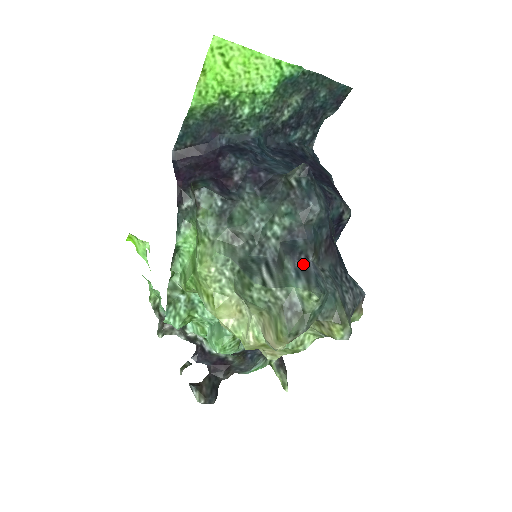
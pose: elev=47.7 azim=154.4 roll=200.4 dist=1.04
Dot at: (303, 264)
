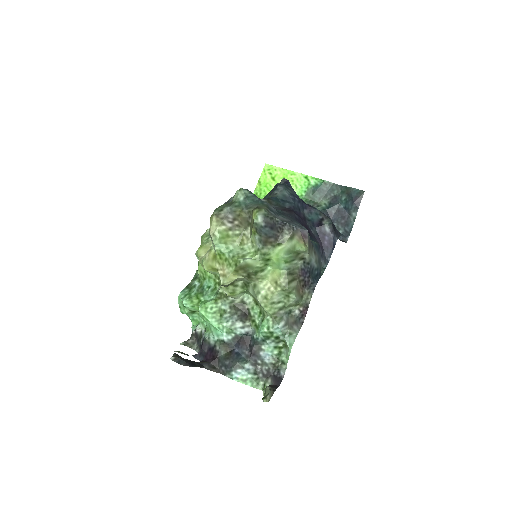
Dot at: occluded
